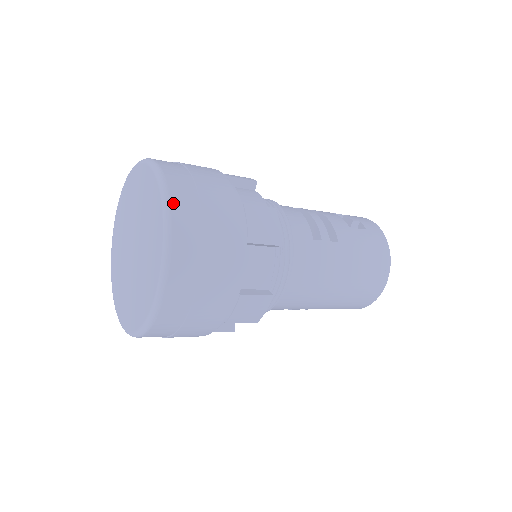
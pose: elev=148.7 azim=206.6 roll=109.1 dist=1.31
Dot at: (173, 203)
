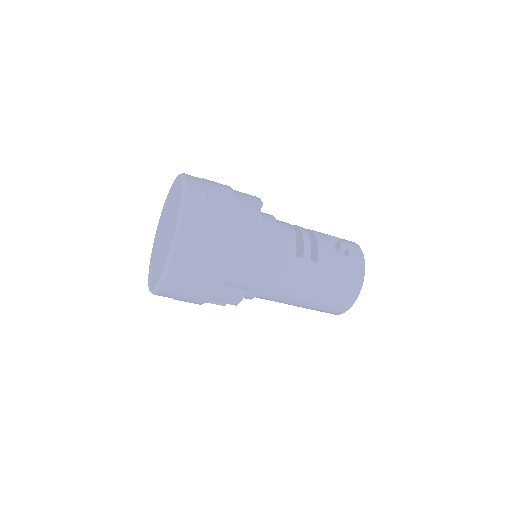
Dot at: (185, 215)
